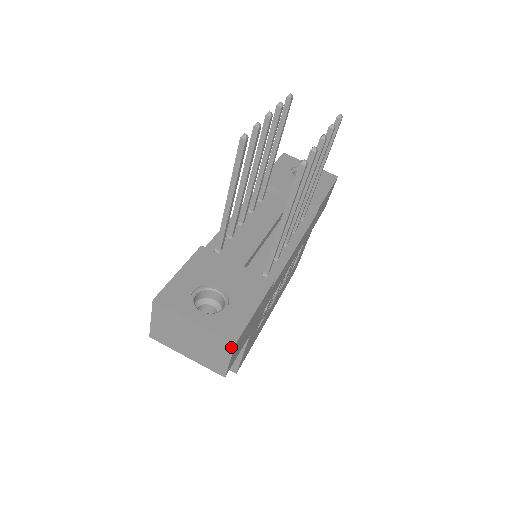
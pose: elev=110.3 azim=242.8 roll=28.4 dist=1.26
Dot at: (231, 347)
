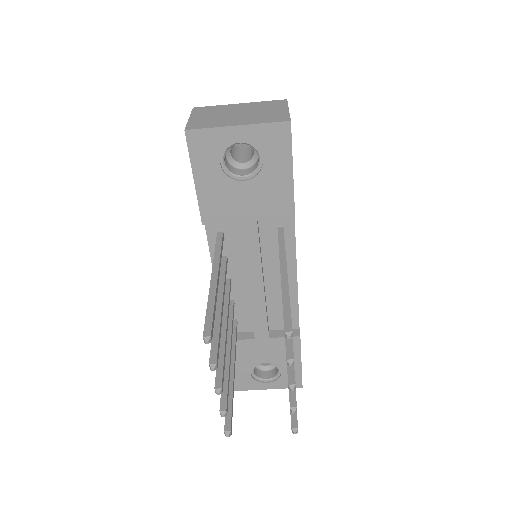
Dot at: occluded
